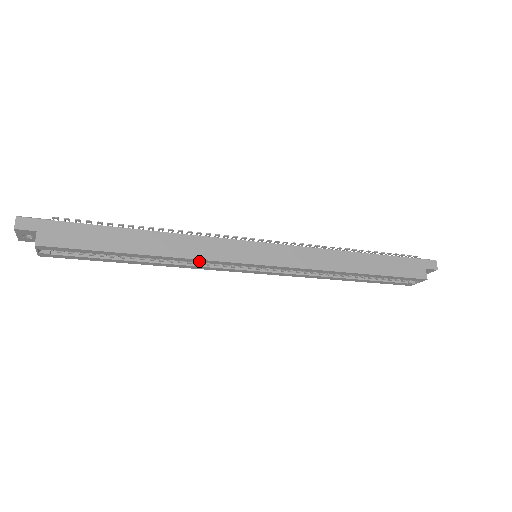
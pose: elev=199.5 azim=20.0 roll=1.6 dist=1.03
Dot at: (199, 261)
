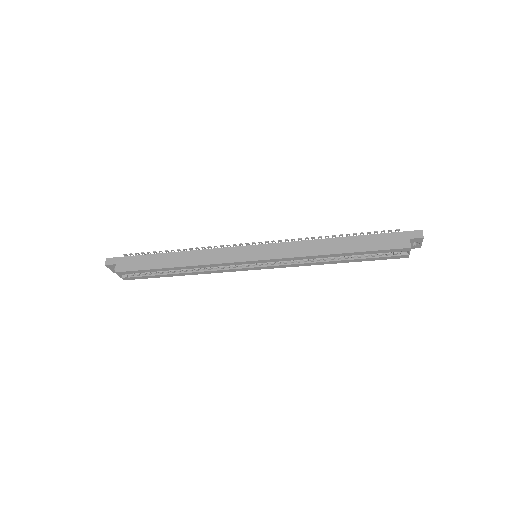
Dot at: (211, 266)
